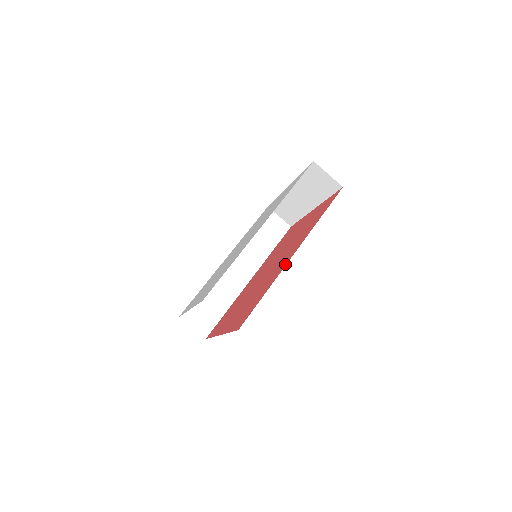
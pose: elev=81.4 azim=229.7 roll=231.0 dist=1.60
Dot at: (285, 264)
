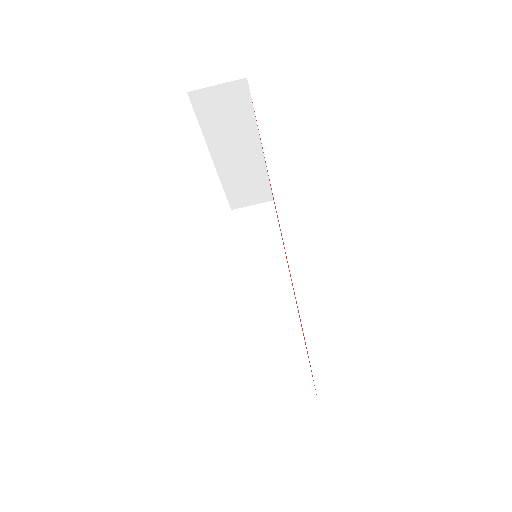
Dot at: occluded
